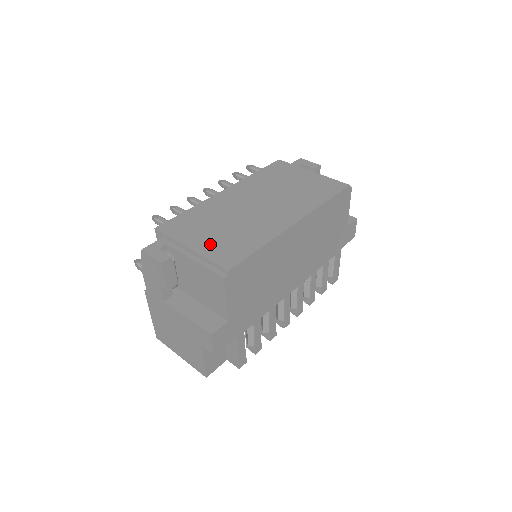
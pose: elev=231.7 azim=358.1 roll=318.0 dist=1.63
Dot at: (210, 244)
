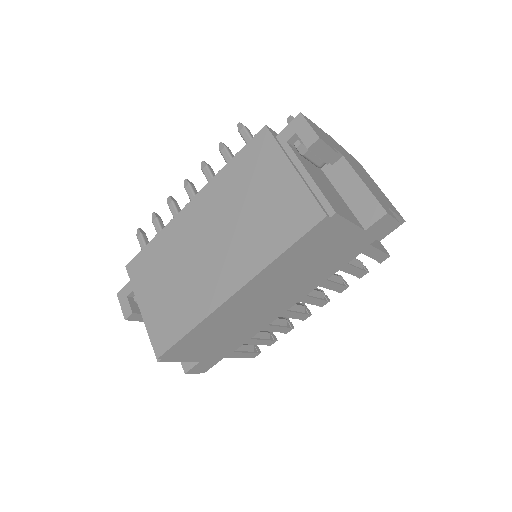
Dot at: (155, 310)
